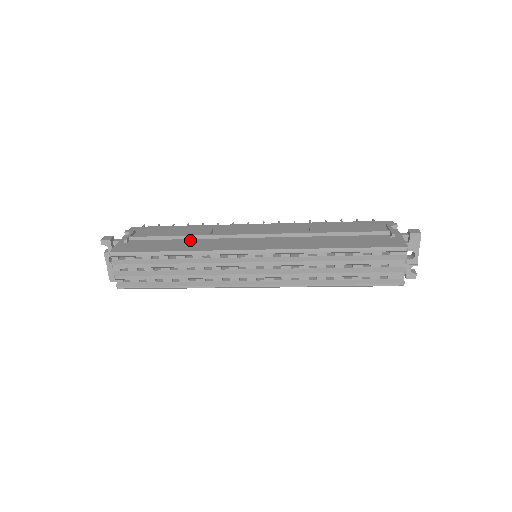
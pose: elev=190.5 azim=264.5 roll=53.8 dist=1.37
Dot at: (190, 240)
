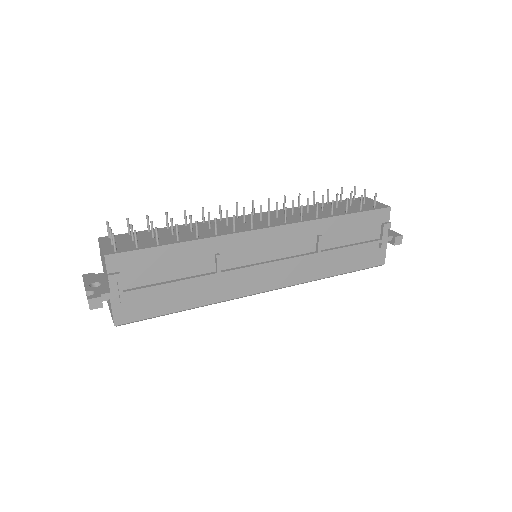
Dot at: (198, 282)
